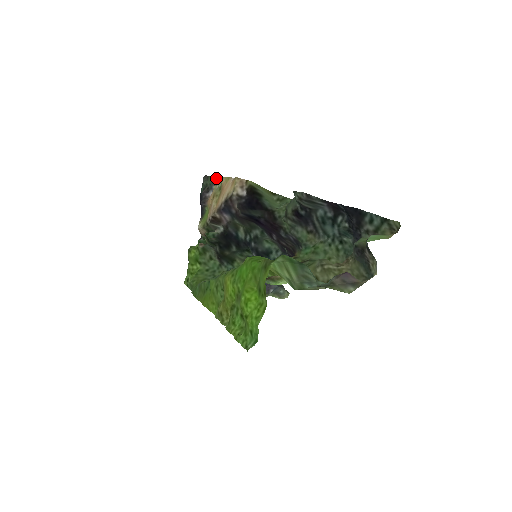
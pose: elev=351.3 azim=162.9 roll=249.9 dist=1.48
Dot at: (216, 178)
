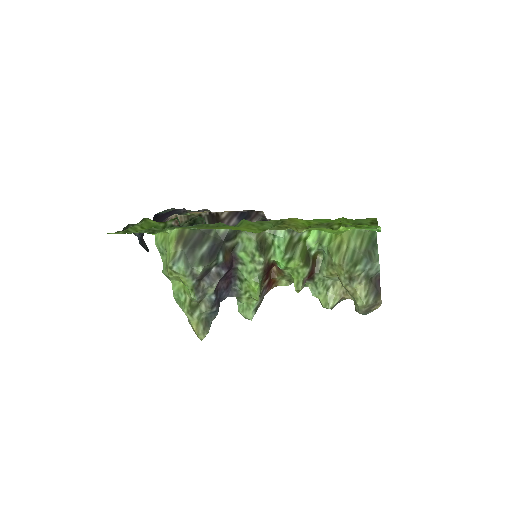
Dot at: (208, 210)
